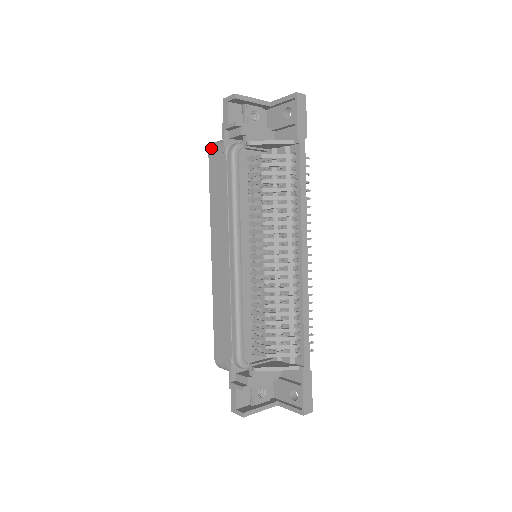
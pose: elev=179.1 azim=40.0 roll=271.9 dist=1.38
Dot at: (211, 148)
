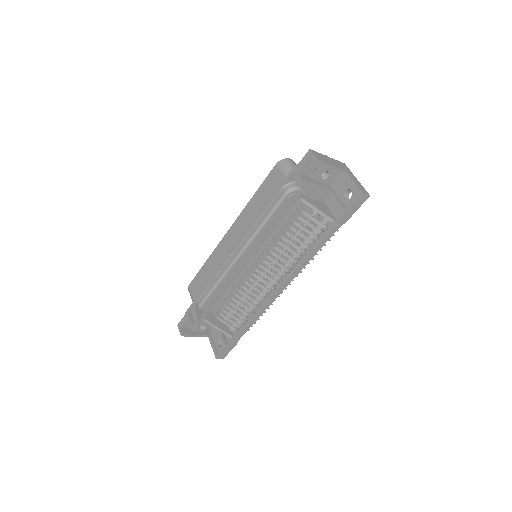
Dot at: (279, 164)
